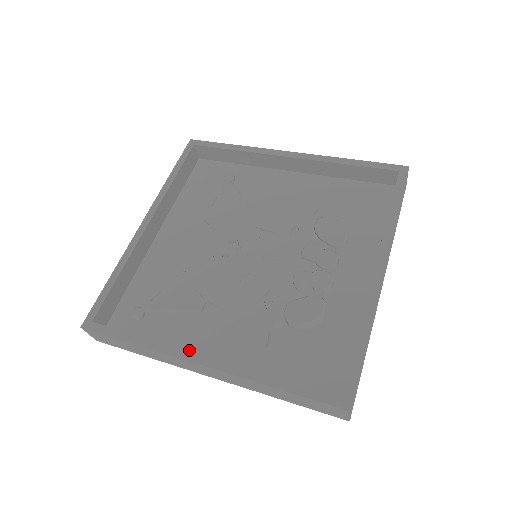
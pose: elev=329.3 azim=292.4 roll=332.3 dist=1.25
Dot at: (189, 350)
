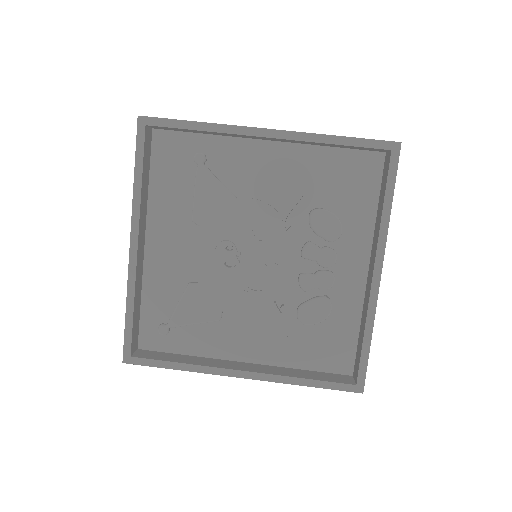
Dot at: (222, 354)
